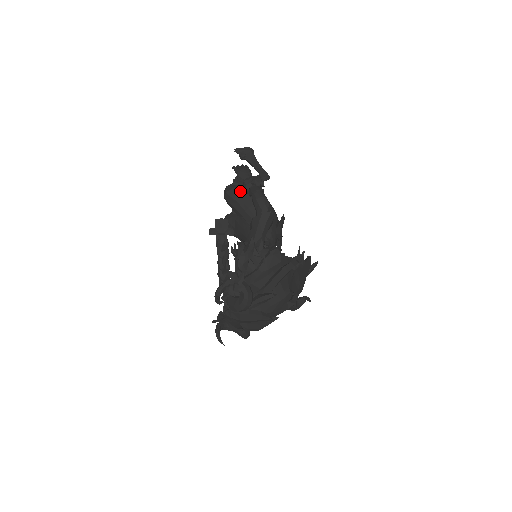
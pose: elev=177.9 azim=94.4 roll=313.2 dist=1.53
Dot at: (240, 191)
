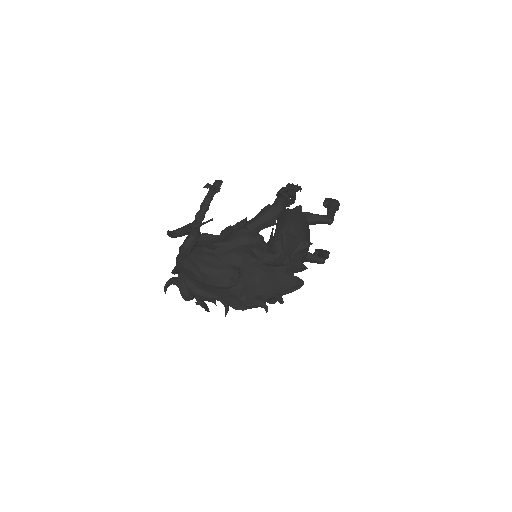
Dot at: occluded
